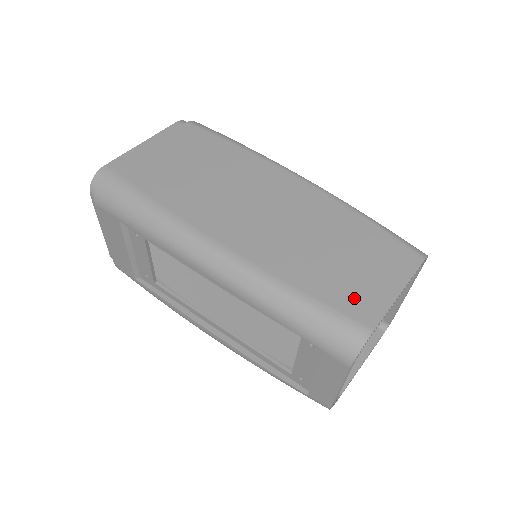
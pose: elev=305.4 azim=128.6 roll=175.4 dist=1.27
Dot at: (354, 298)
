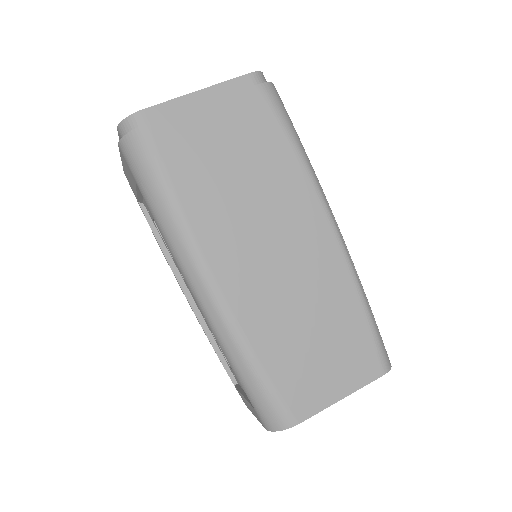
Dot at: (301, 389)
